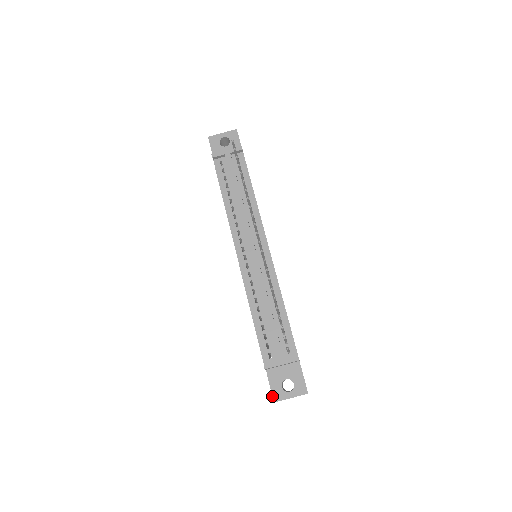
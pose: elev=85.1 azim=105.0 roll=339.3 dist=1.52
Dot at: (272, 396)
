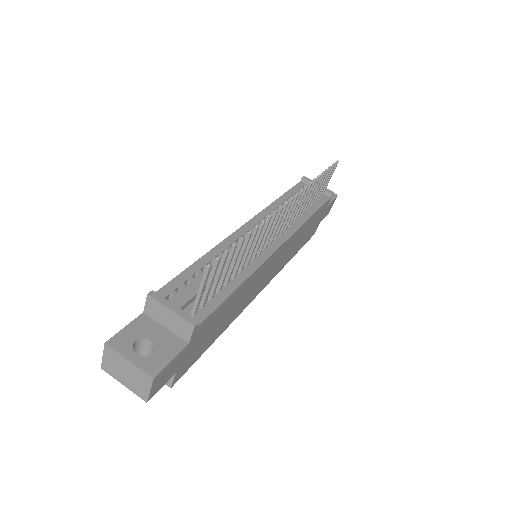
Dot at: (113, 336)
